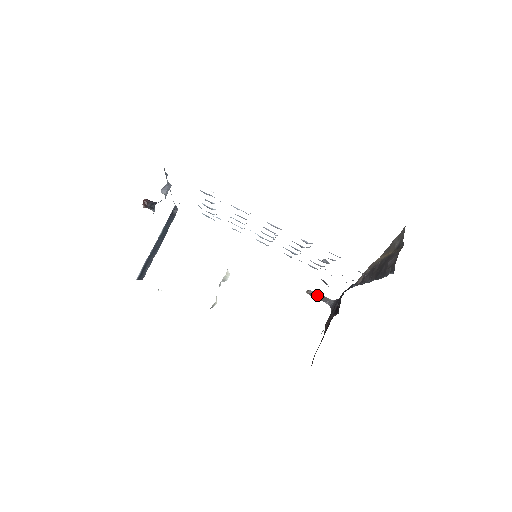
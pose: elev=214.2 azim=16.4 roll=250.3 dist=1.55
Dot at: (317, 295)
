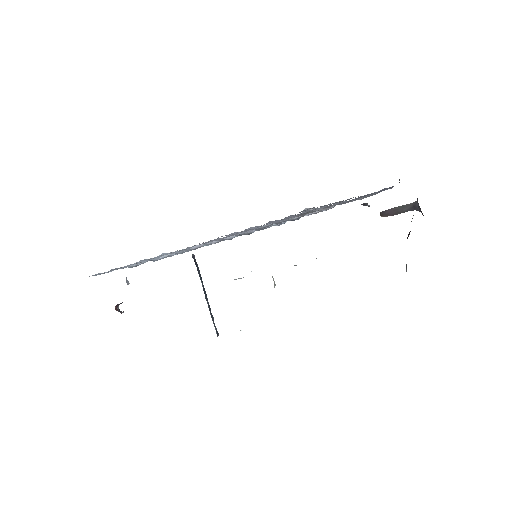
Dot at: (393, 211)
